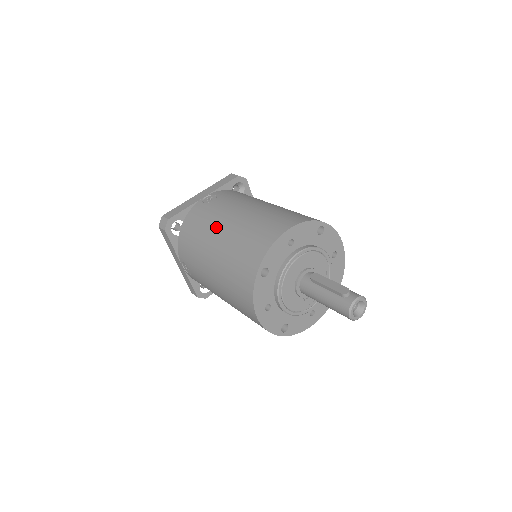
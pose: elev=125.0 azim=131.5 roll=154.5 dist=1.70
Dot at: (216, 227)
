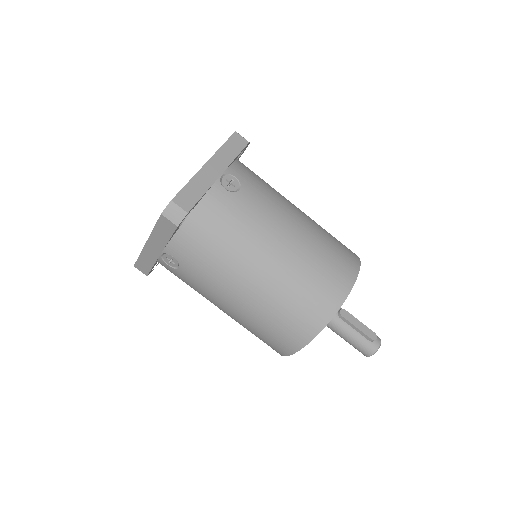
Dot at: (261, 245)
